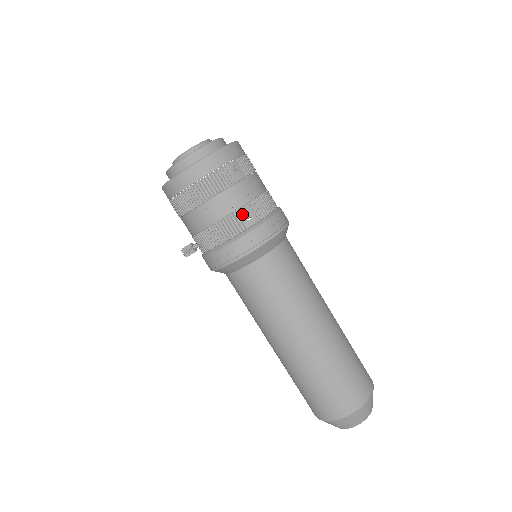
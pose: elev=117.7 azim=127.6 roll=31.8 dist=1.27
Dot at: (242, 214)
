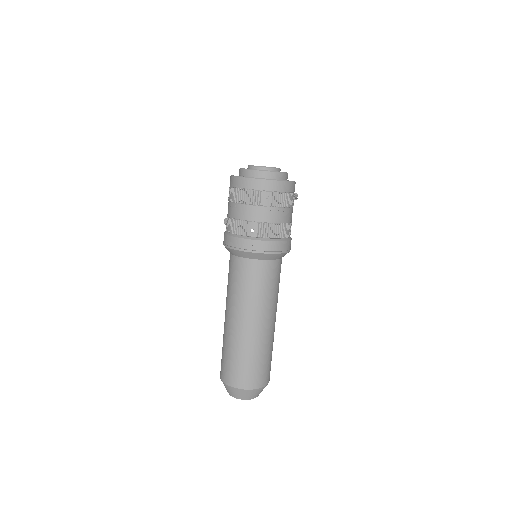
Dot at: (250, 226)
